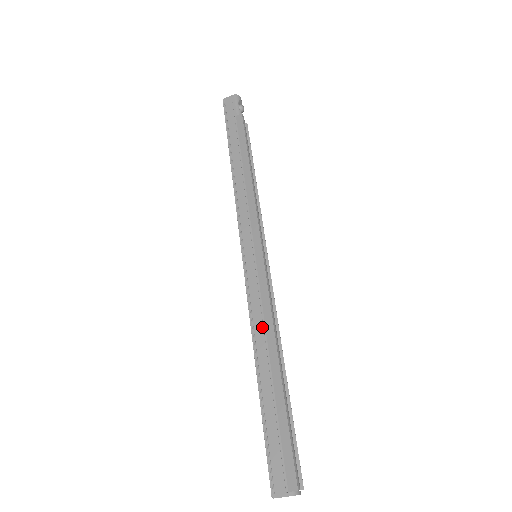
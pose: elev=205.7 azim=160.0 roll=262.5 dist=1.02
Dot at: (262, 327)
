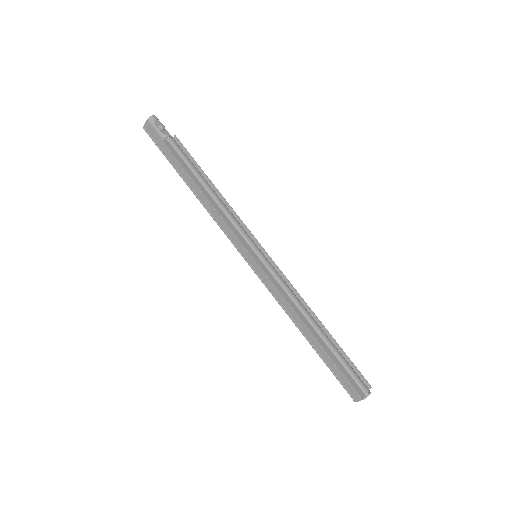
Dot at: (290, 309)
